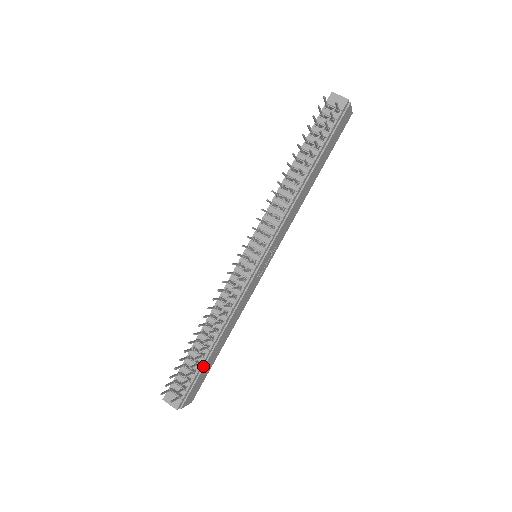
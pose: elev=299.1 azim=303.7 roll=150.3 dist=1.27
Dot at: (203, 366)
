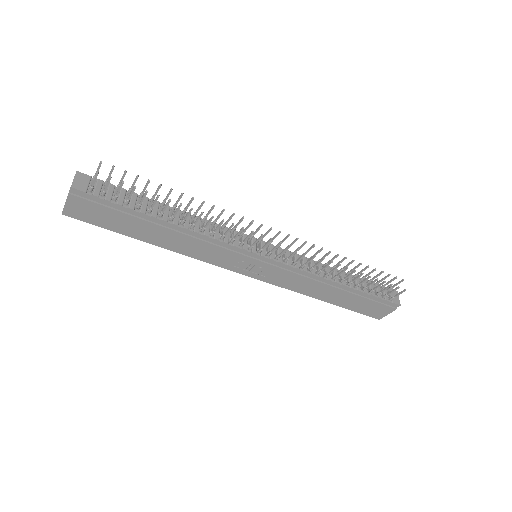
Dot at: (132, 214)
